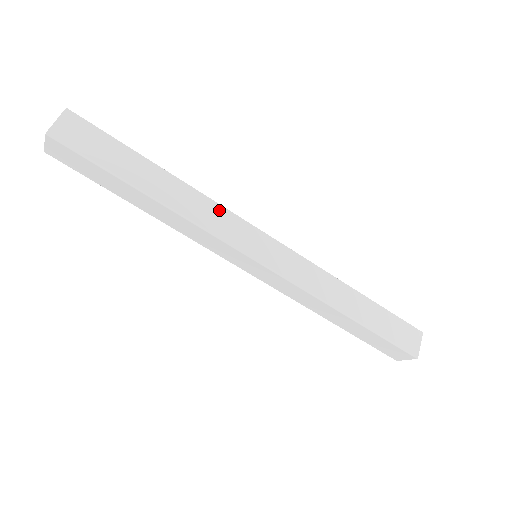
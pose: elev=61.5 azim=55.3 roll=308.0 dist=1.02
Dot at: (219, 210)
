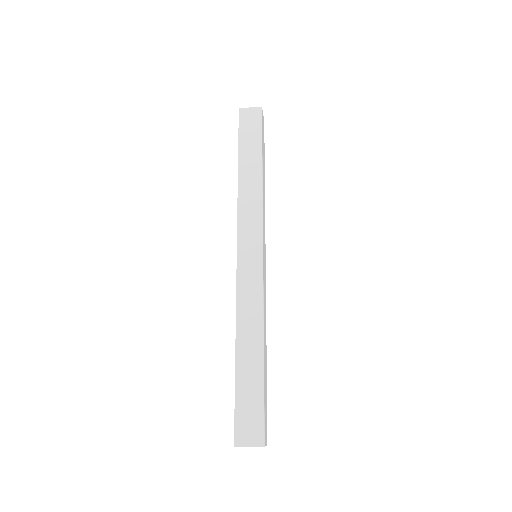
Dot at: occluded
